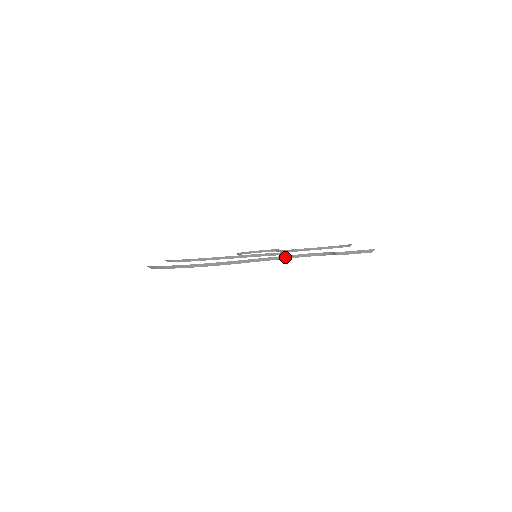
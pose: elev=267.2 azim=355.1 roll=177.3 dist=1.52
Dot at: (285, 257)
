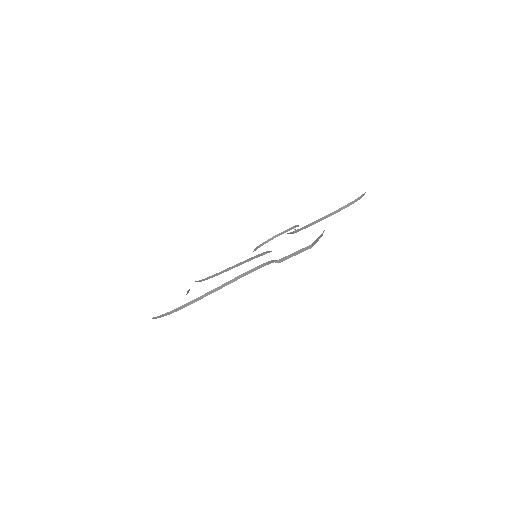
Dot at: (240, 277)
